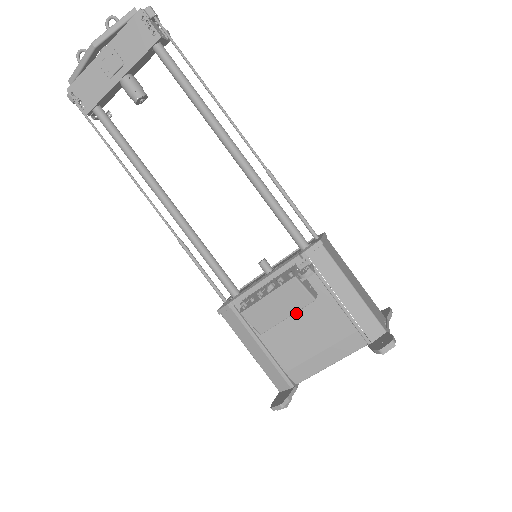
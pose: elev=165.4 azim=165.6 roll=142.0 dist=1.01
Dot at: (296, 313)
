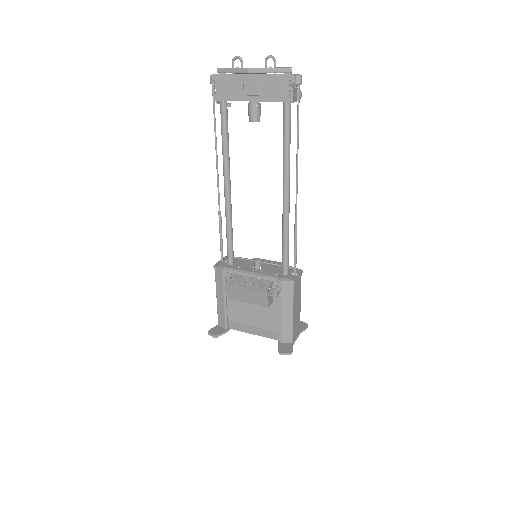
Dot at: occluded
